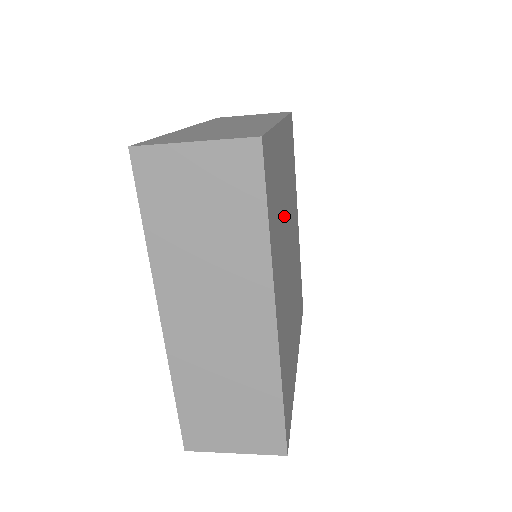
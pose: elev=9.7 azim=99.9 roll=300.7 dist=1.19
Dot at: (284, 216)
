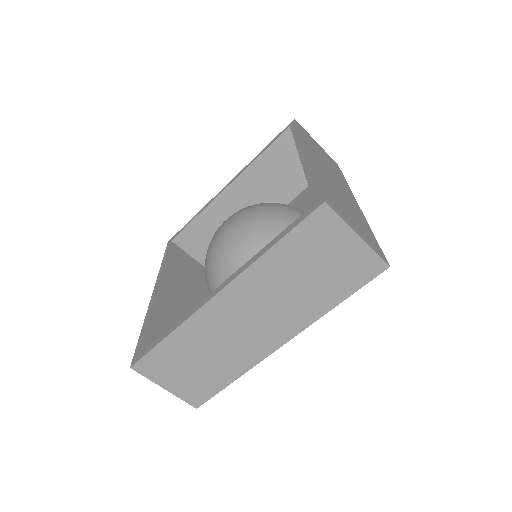
Dot at: occluded
